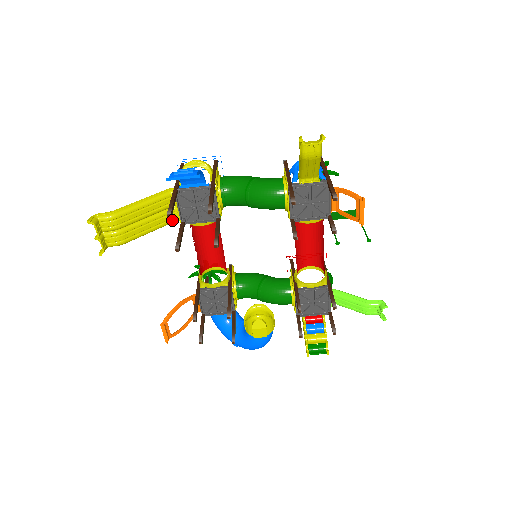
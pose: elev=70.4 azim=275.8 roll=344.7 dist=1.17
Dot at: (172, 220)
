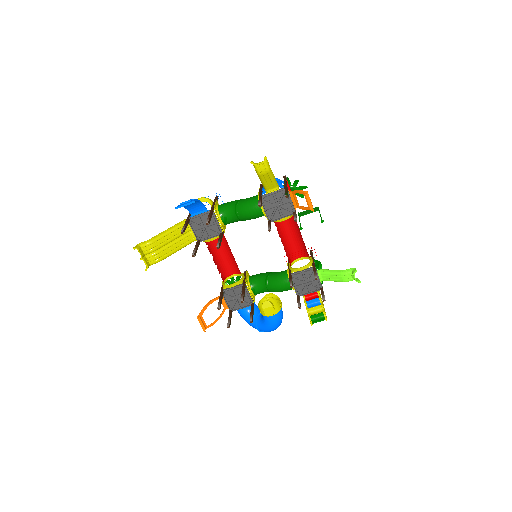
Dot at: (191, 241)
